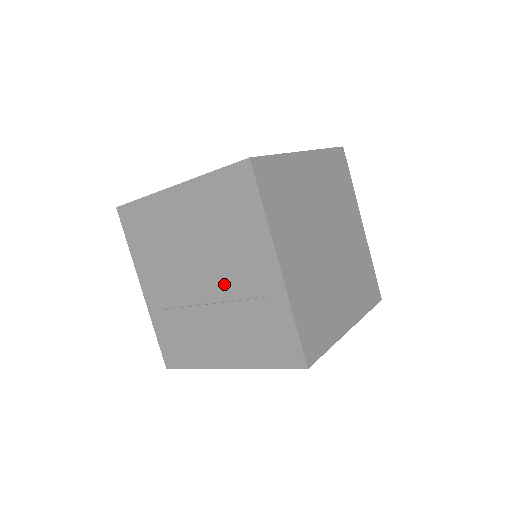
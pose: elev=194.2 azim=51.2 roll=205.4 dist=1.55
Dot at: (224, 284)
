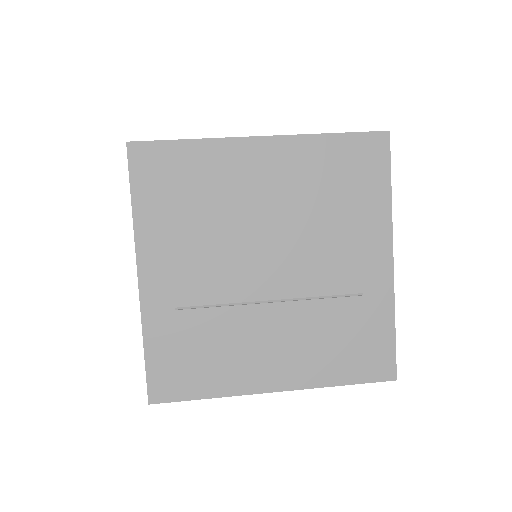
Dot at: (306, 276)
